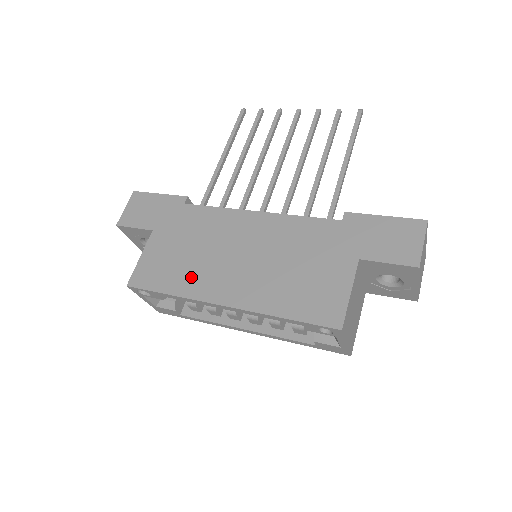
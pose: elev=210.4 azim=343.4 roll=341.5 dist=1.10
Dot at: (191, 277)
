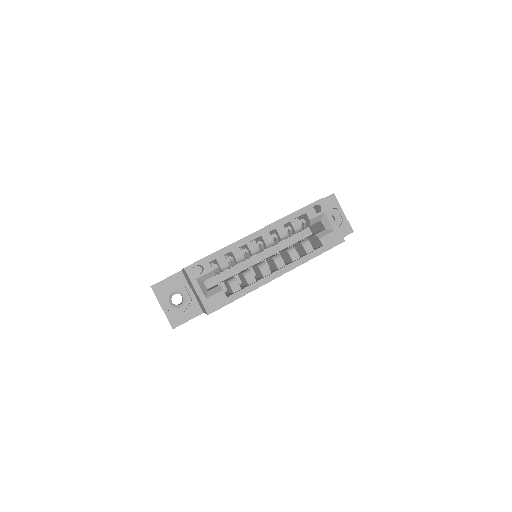
Dot at: occluded
